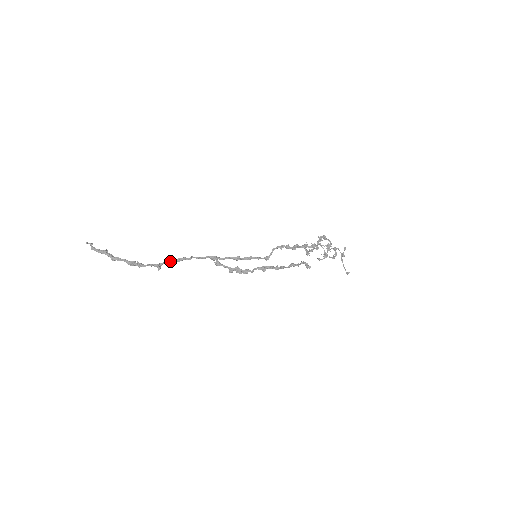
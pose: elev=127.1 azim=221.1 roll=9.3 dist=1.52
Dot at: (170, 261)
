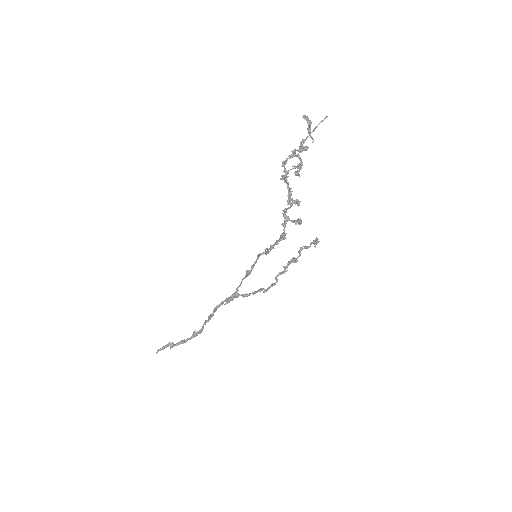
Dot at: (212, 315)
